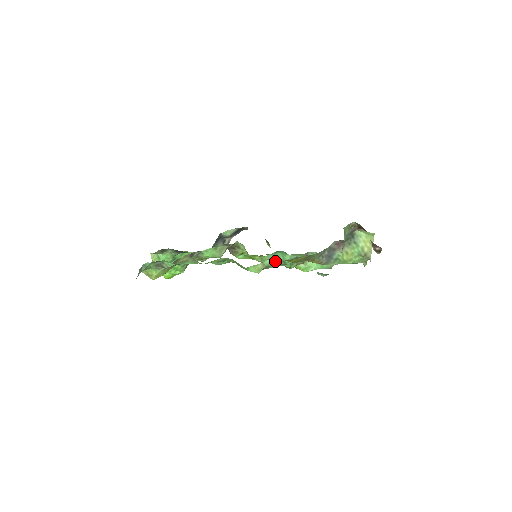
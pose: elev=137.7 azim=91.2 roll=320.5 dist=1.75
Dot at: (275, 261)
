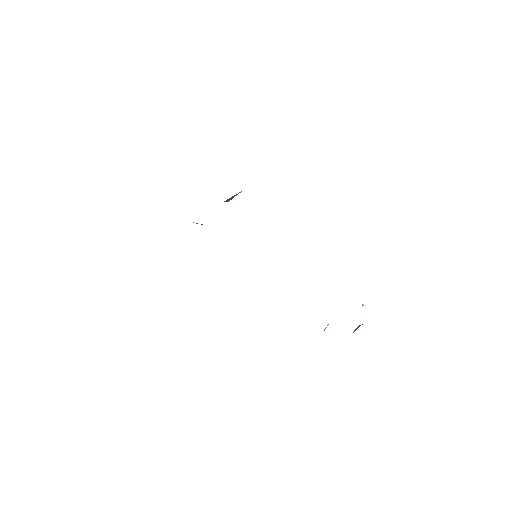
Dot at: occluded
